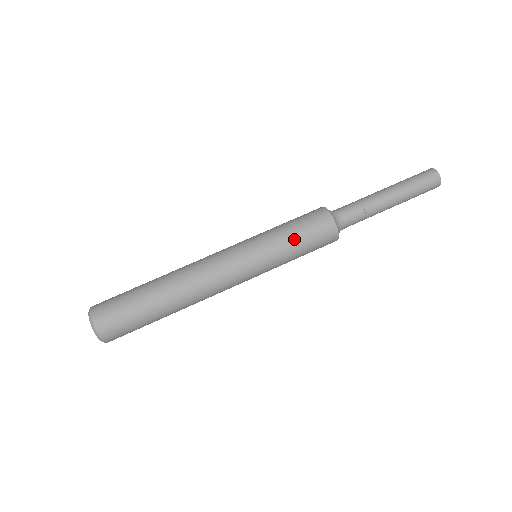
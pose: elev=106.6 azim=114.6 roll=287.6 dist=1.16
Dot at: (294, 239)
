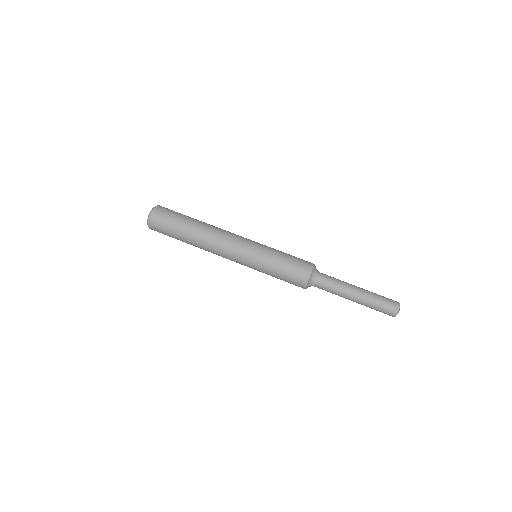
Dot at: (280, 263)
